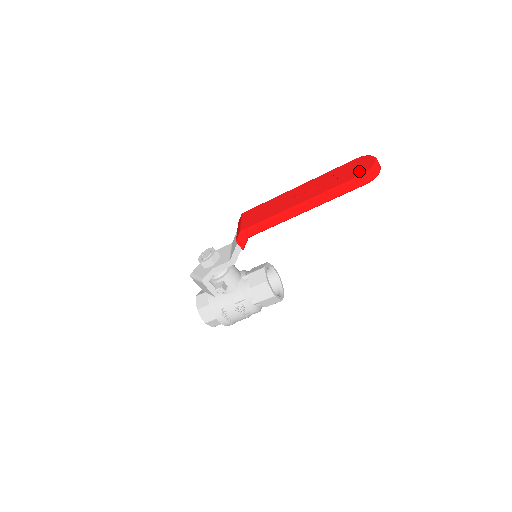
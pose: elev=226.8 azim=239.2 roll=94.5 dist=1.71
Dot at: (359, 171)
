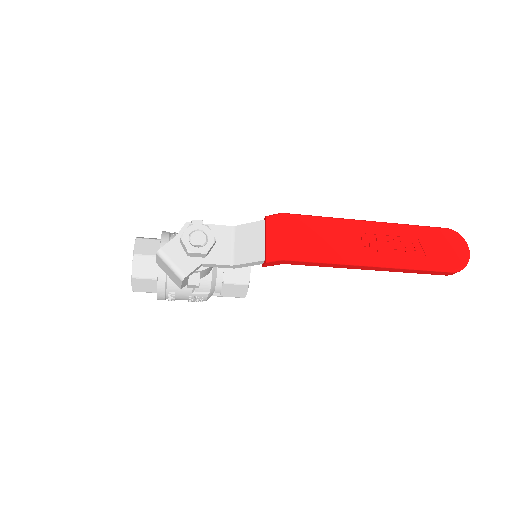
Dot at: (451, 260)
